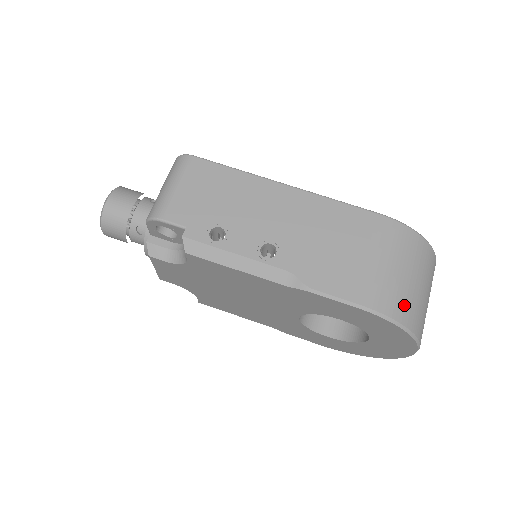
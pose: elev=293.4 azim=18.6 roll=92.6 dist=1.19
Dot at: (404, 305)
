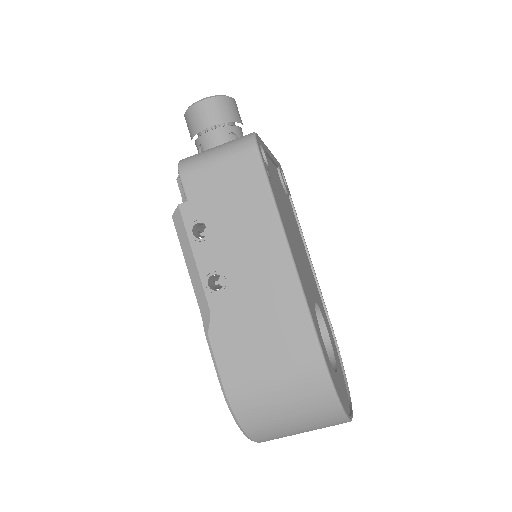
Dot at: (258, 420)
